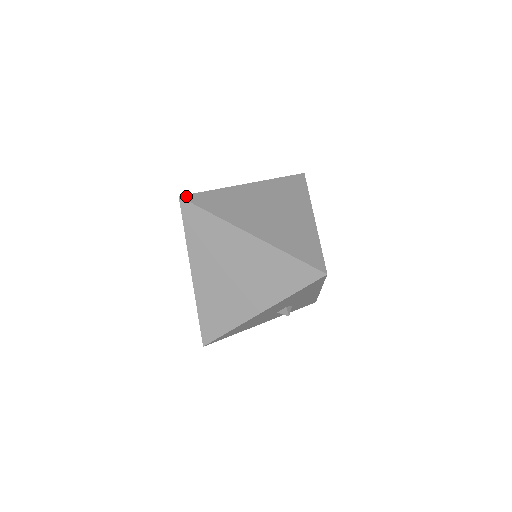
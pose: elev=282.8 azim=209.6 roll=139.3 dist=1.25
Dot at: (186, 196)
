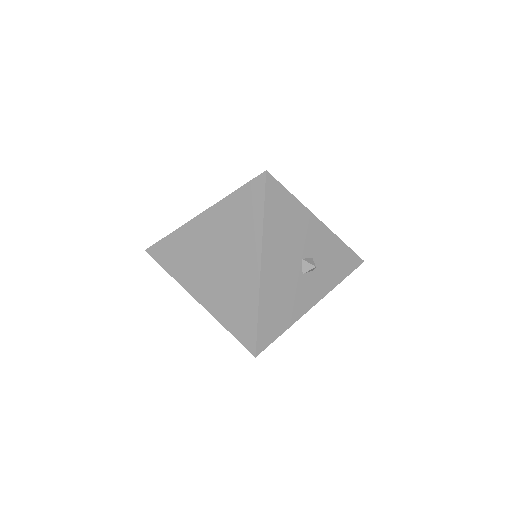
Dot at: (150, 246)
